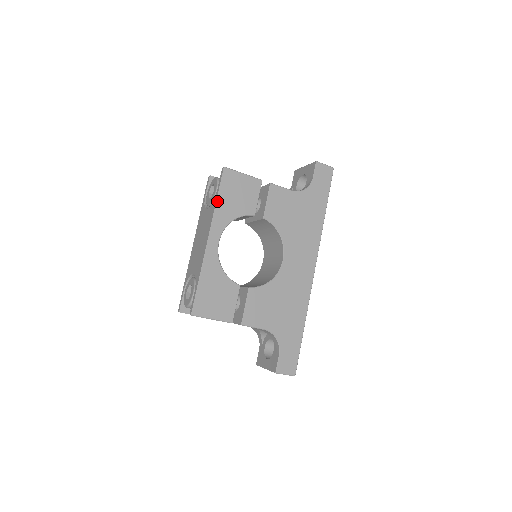
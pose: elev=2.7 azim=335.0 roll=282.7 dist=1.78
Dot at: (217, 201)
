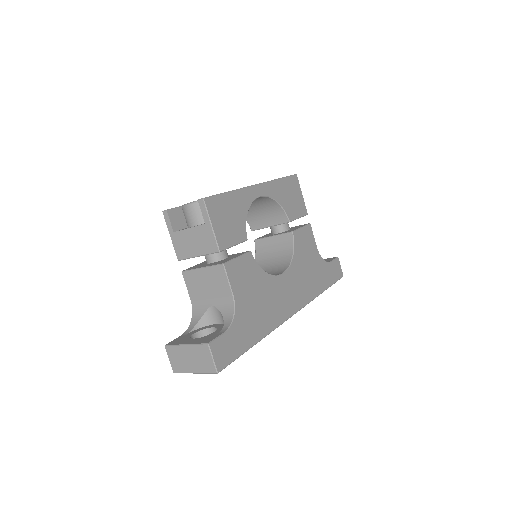
Dot at: (279, 179)
